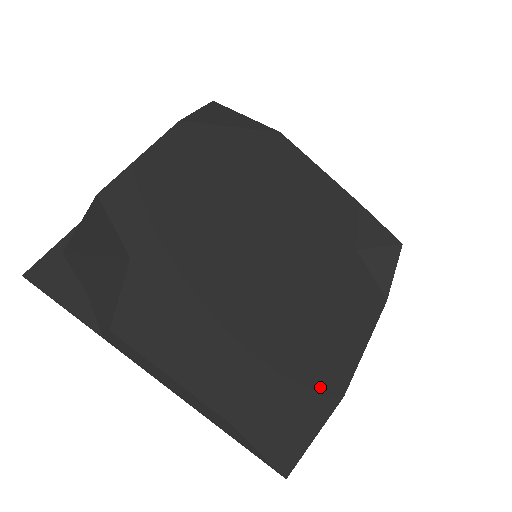
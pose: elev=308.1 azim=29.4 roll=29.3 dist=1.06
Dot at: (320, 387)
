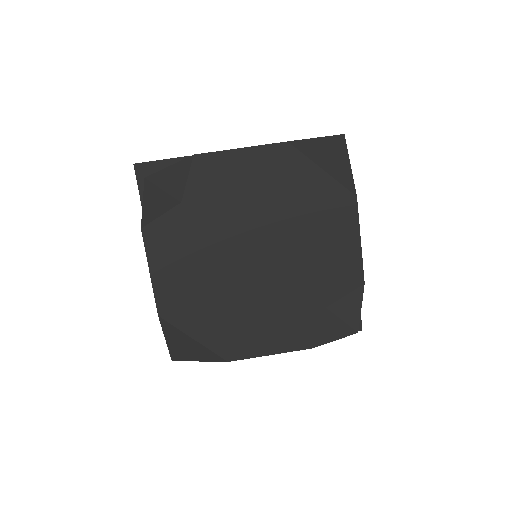
Dot at: (219, 346)
